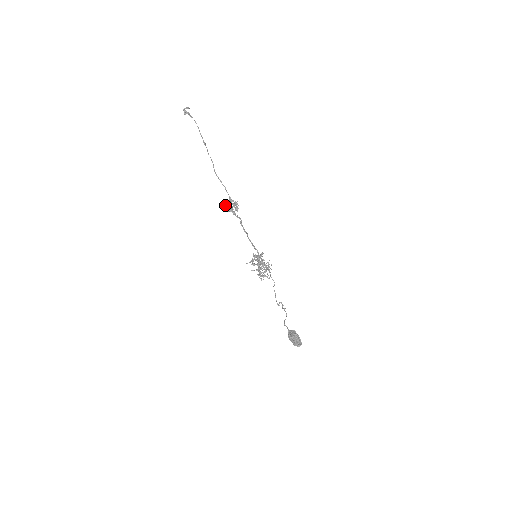
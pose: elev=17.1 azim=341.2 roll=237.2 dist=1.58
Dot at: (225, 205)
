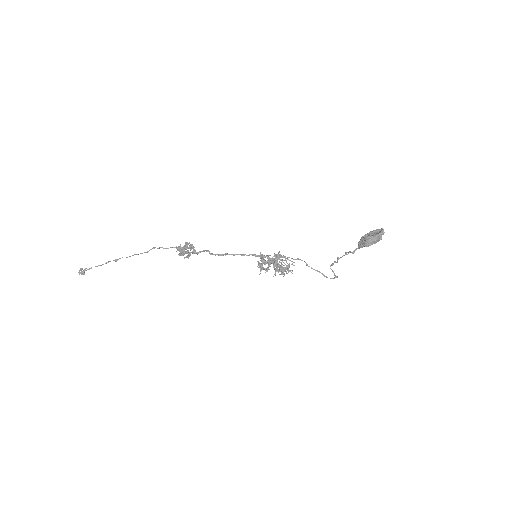
Dot at: occluded
